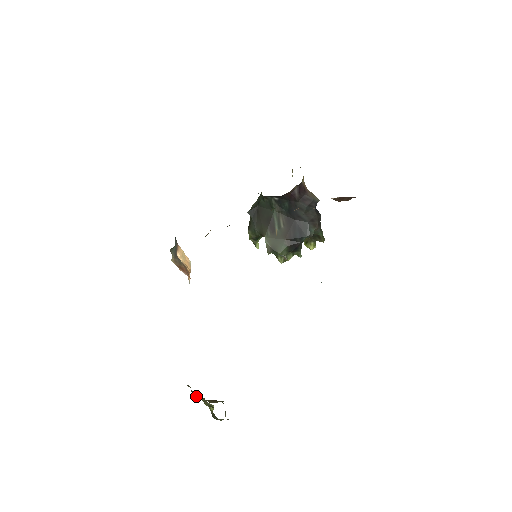
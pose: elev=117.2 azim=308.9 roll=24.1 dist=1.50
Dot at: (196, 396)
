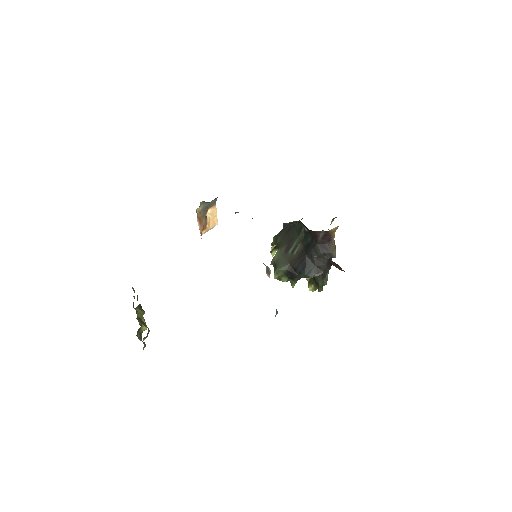
Dot at: (137, 309)
